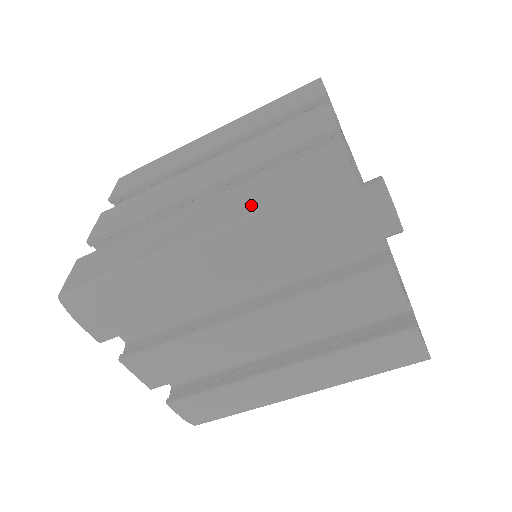
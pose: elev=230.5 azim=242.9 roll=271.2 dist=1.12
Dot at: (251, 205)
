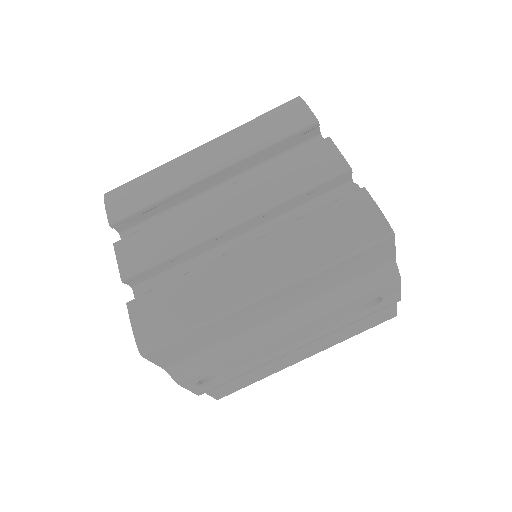
Dot at: occluded
